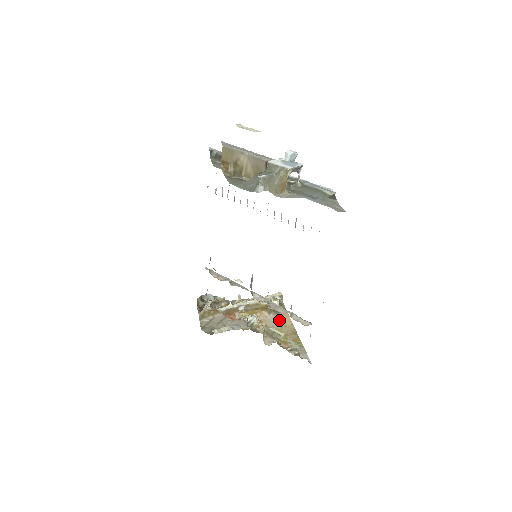
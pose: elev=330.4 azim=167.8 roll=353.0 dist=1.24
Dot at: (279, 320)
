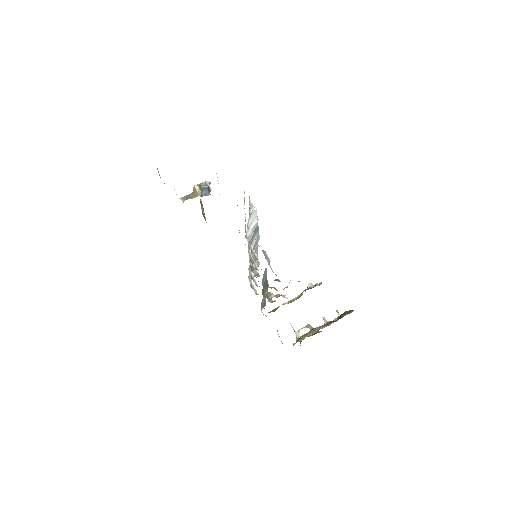
Dot at: occluded
